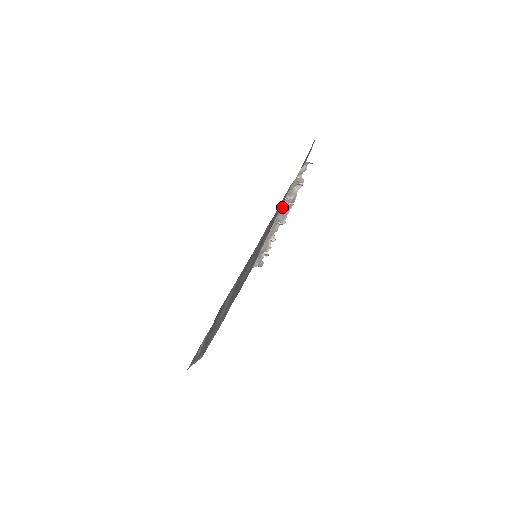
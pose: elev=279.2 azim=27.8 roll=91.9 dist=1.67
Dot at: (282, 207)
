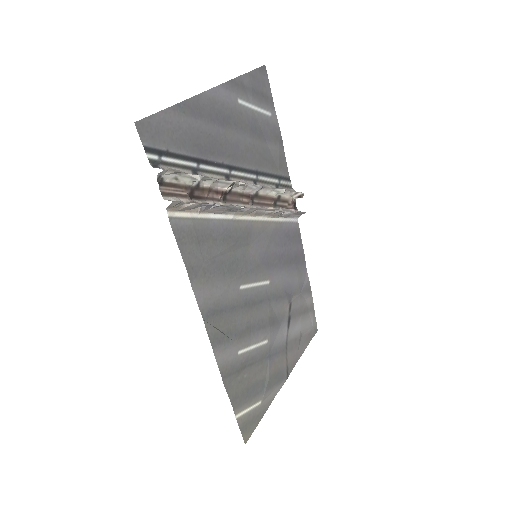
Dot at: (214, 211)
